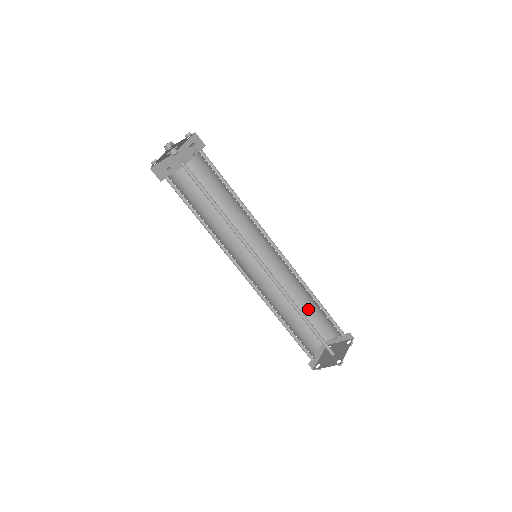
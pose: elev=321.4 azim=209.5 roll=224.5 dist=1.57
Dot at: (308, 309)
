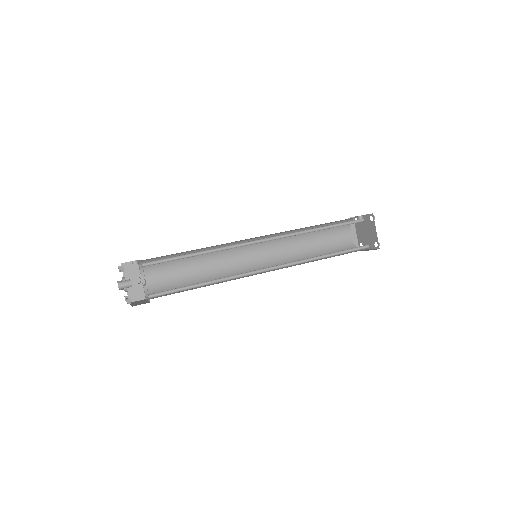
Dot at: (321, 225)
